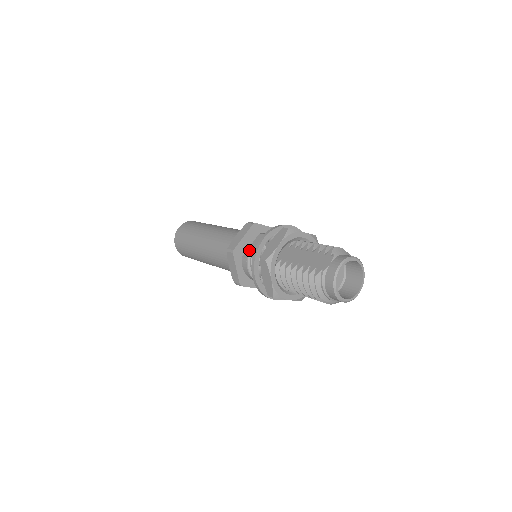
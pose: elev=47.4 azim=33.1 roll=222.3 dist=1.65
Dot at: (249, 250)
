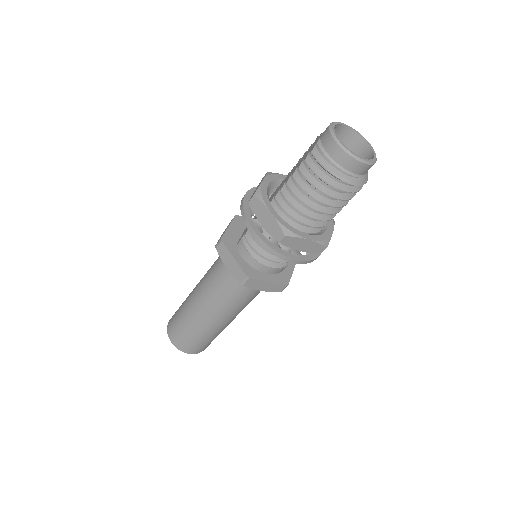
Dot at: (241, 237)
